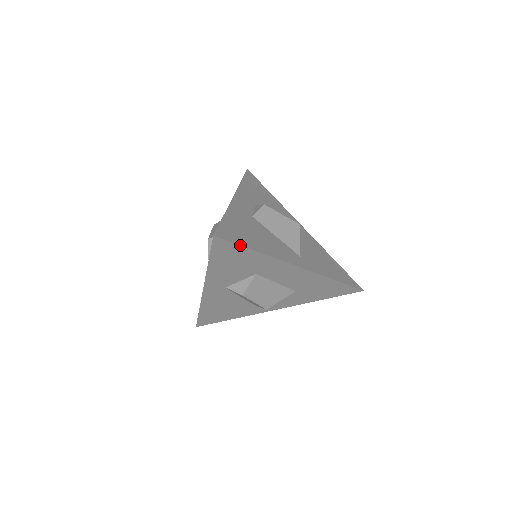
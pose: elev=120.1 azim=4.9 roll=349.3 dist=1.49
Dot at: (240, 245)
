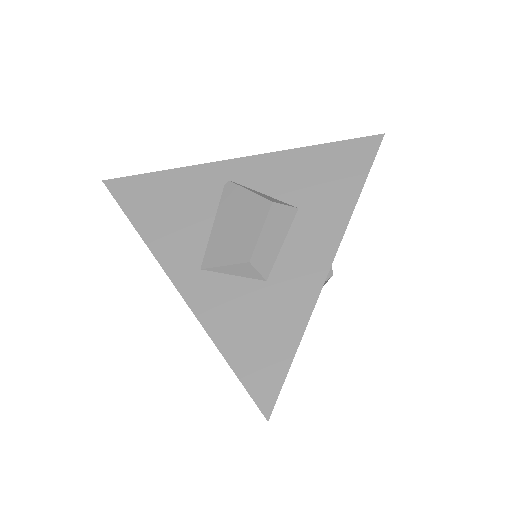
Dot at: occluded
